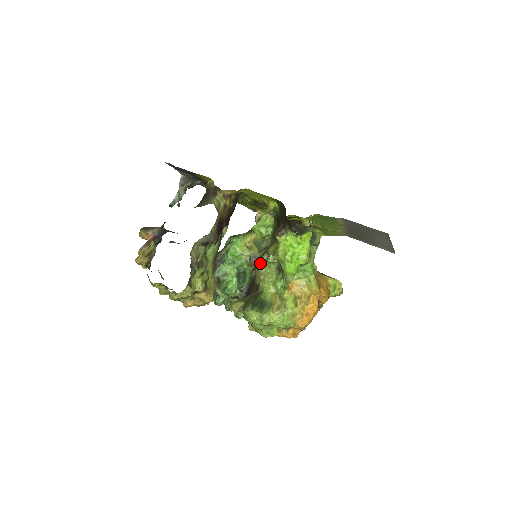
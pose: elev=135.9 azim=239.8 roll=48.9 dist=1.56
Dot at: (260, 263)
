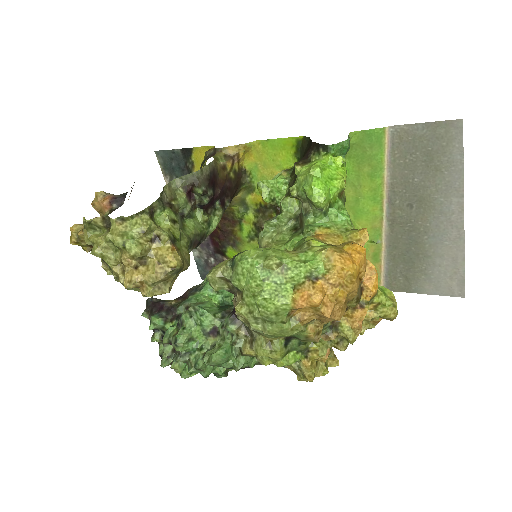
Dot at: (265, 231)
